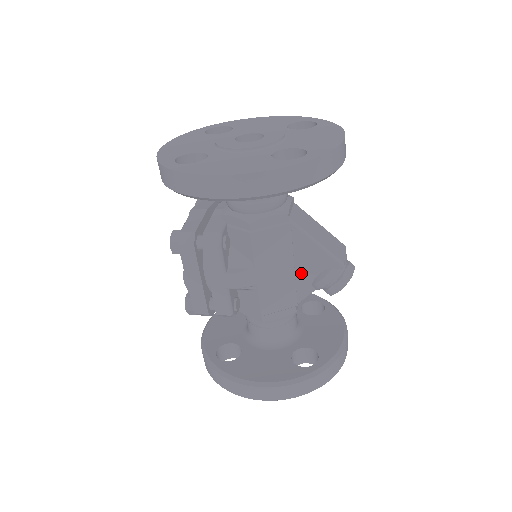
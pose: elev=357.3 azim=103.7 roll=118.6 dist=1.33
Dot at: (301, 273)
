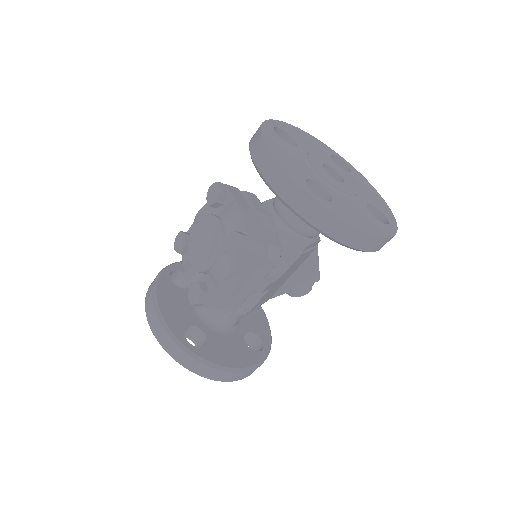
Dot at: (291, 280)
